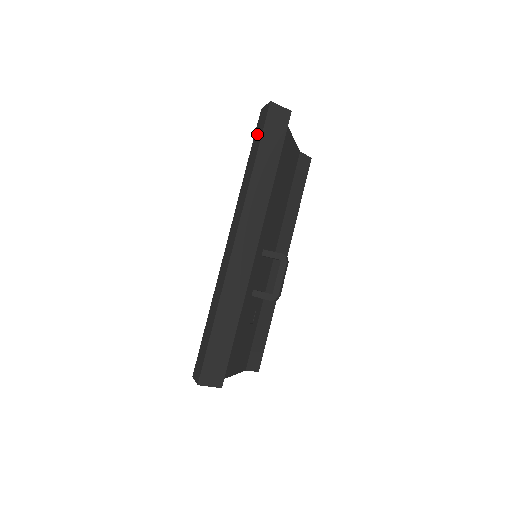
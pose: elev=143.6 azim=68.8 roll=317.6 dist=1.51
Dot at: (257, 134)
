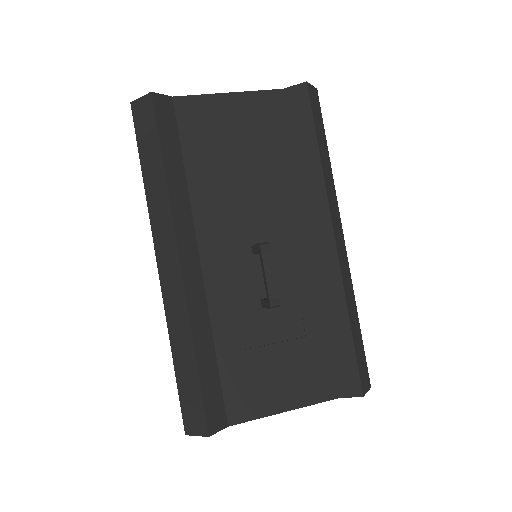
Dot at: occluded
